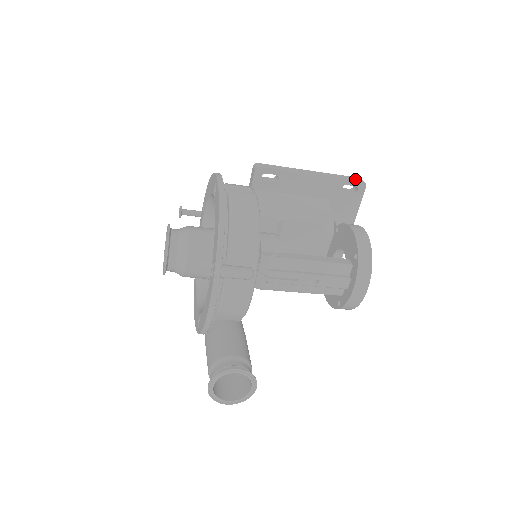
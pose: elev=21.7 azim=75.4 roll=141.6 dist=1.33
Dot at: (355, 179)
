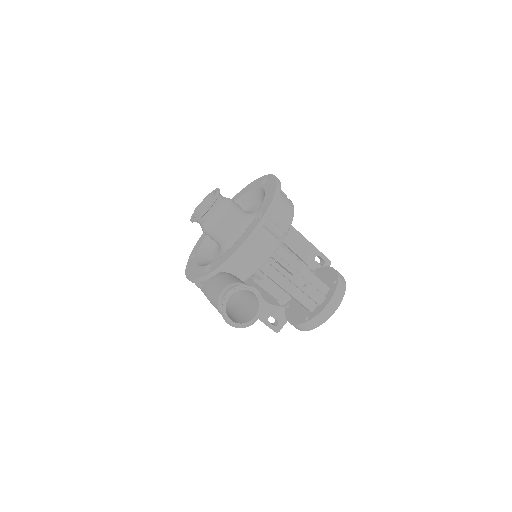
Dot at: (325, 256)
